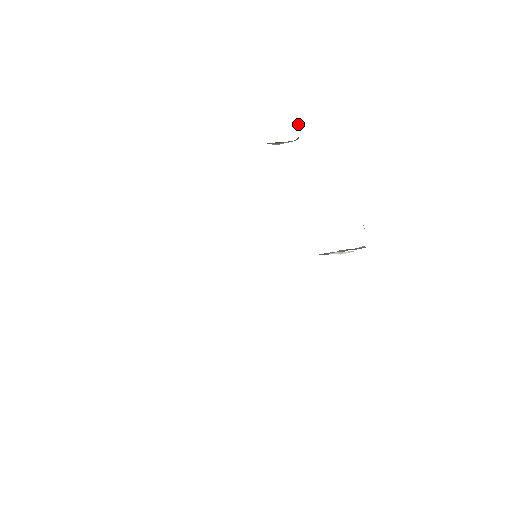
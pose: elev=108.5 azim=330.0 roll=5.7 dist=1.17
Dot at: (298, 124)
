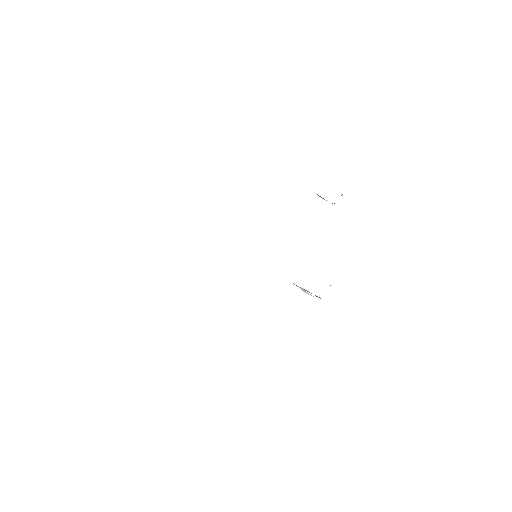
Dot at: occluded
